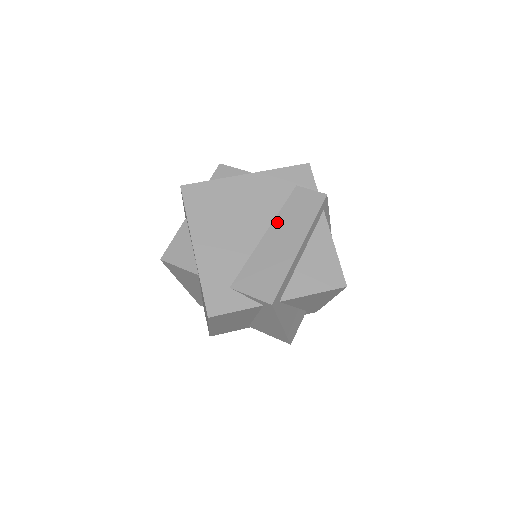
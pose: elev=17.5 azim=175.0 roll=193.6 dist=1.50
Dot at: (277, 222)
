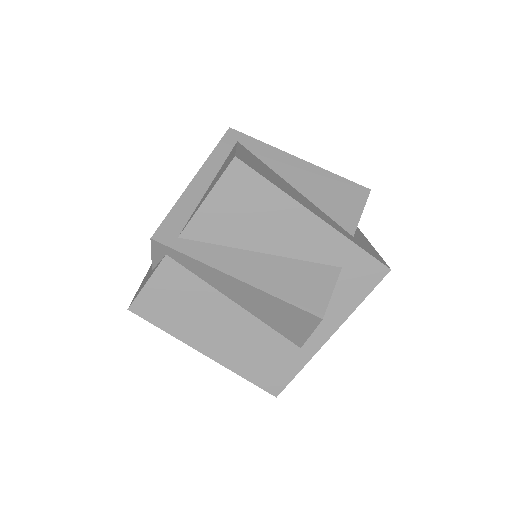
Dot at: occluded
